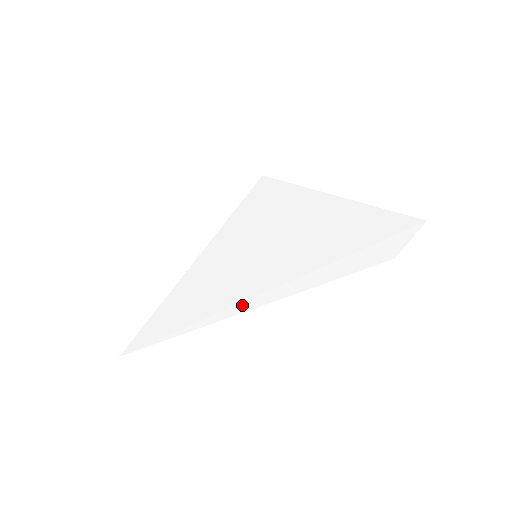
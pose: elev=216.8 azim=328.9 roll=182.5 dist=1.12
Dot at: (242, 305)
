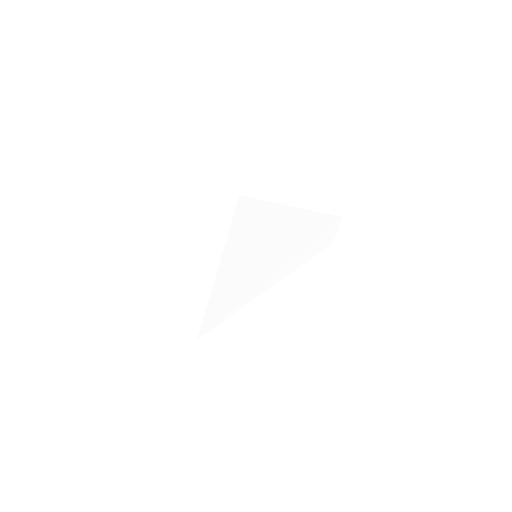
Dot at: (259, 290)
